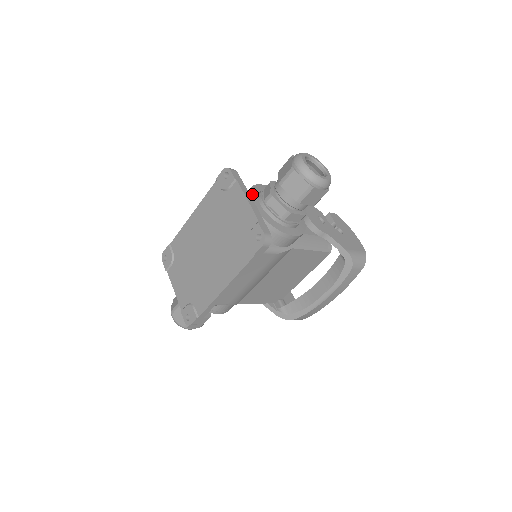
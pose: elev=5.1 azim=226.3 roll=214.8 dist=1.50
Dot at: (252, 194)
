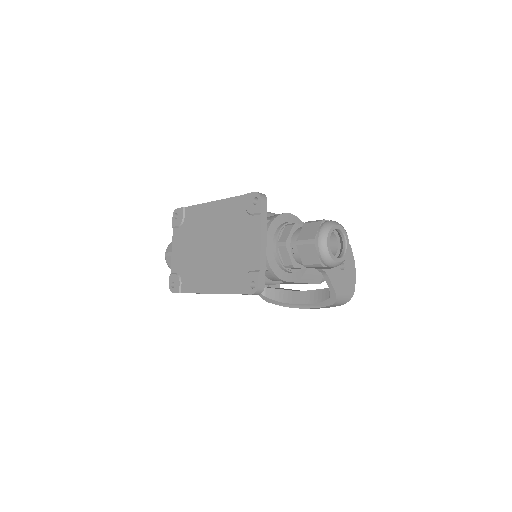
Dot at: (271, 229)
